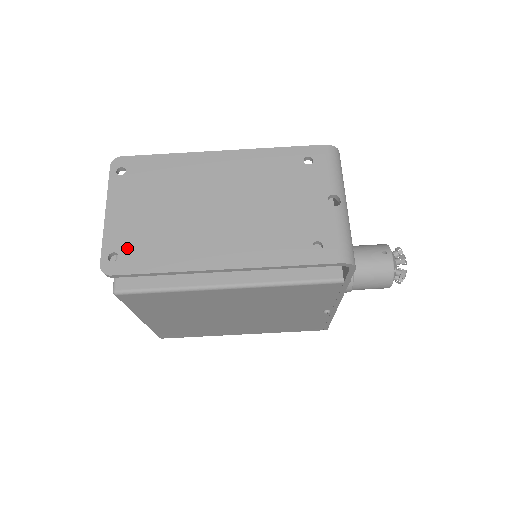
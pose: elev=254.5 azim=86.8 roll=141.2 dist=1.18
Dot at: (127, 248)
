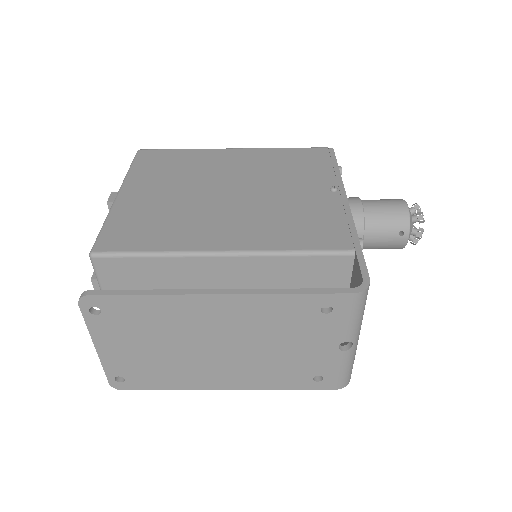
Dot at: (131, 374)
